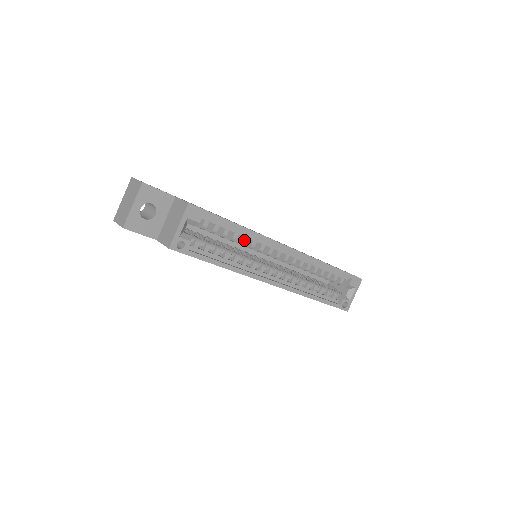
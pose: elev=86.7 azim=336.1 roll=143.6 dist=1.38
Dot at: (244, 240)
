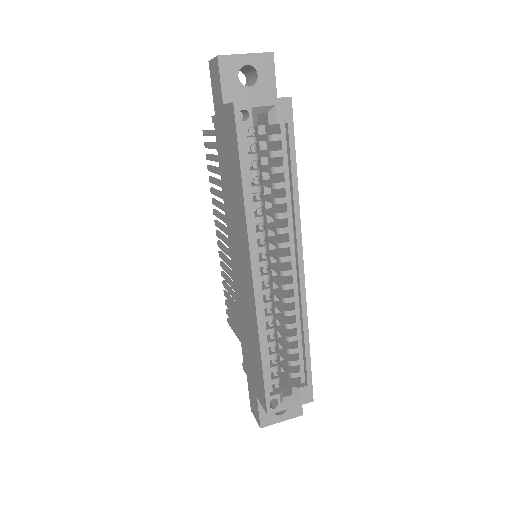
Dot at: (282, 200)
